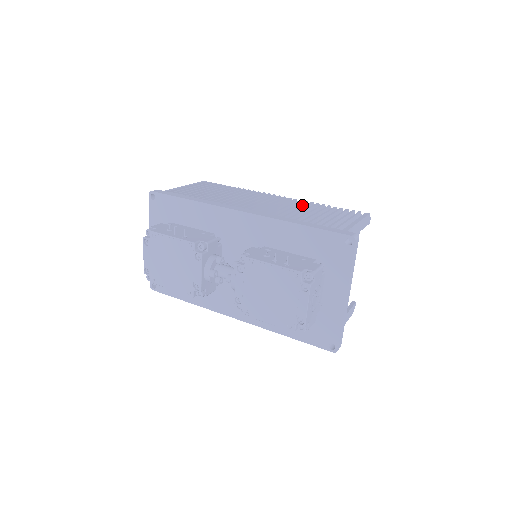
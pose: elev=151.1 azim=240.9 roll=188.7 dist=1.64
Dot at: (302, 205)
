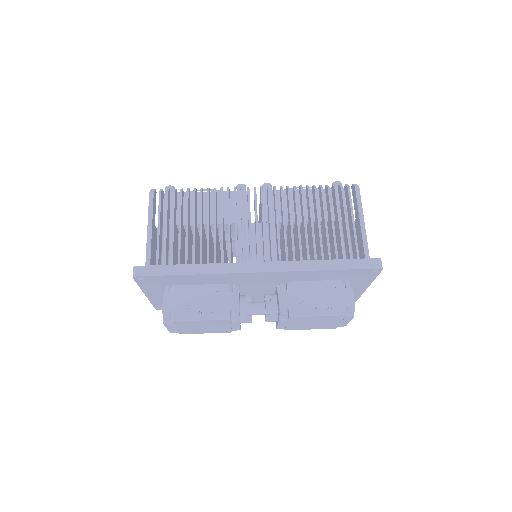
Dot at: (290, 202)
